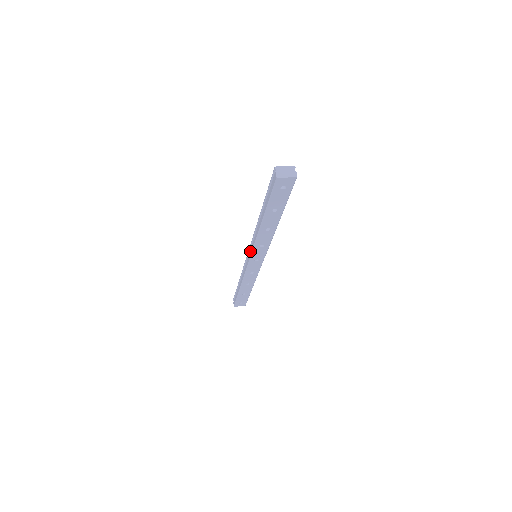
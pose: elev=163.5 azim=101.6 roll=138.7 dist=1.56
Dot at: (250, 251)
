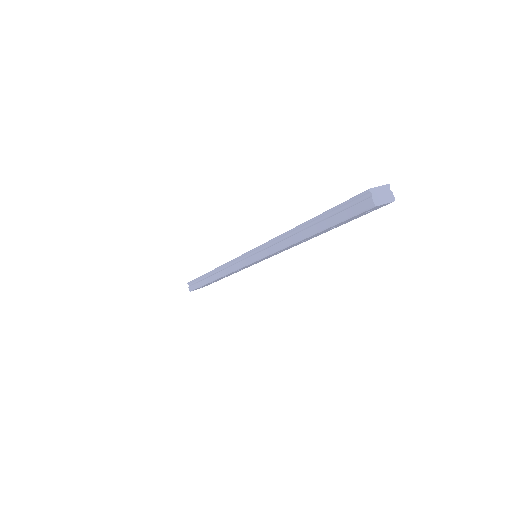
Dot at: (256, 255)
